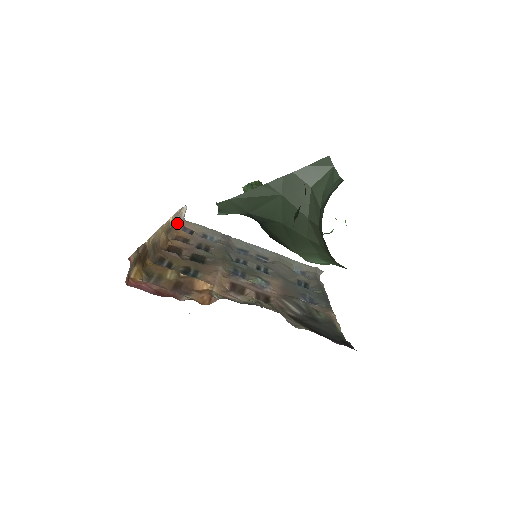
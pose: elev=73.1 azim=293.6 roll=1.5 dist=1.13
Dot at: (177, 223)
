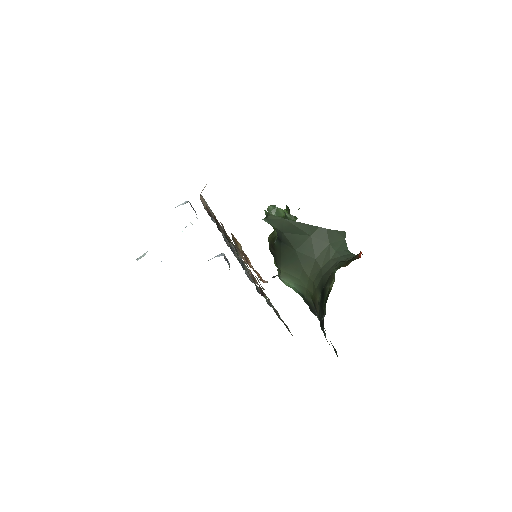
Dot at: occluded
